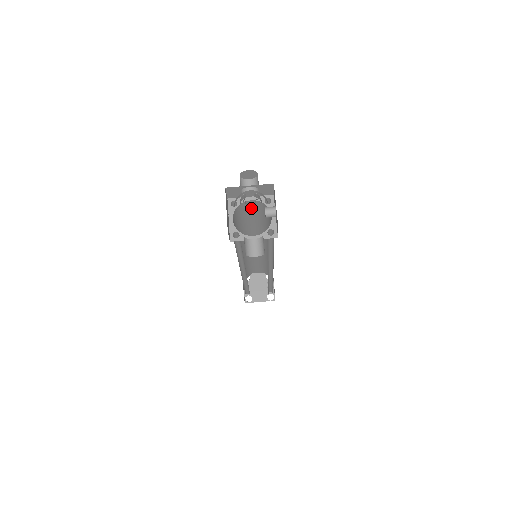
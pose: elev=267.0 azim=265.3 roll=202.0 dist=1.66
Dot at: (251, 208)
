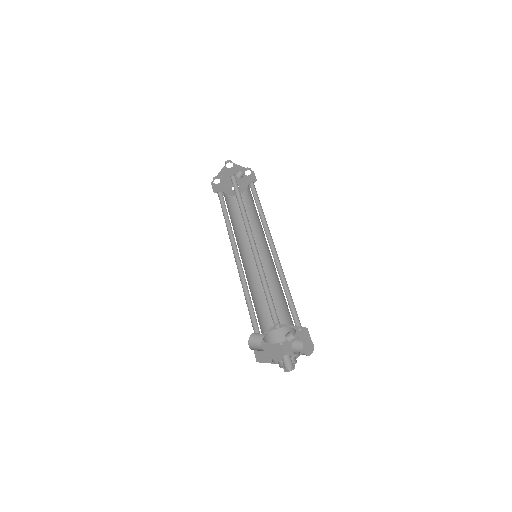
Dot at: occluded
